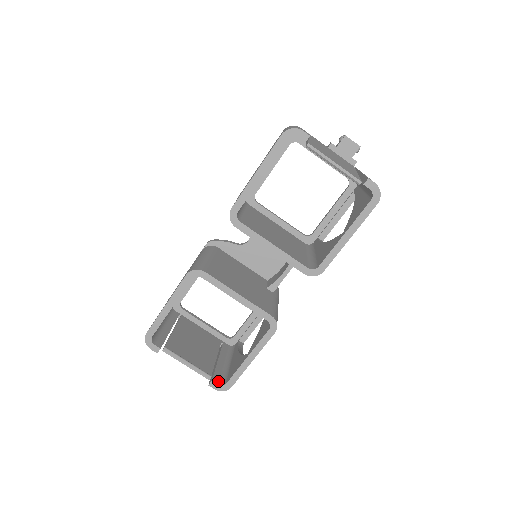
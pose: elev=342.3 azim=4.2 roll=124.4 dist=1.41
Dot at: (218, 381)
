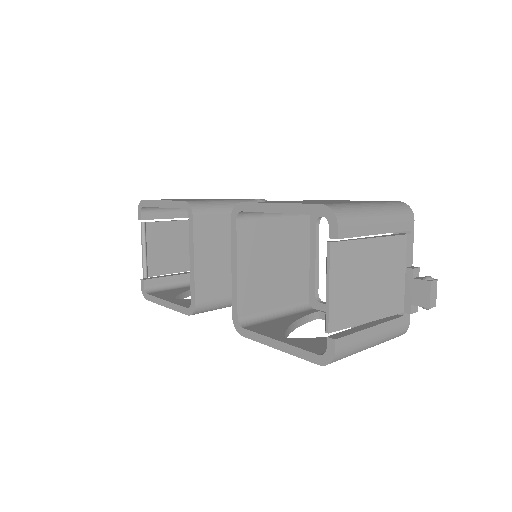
Dot at: (149, 285)
